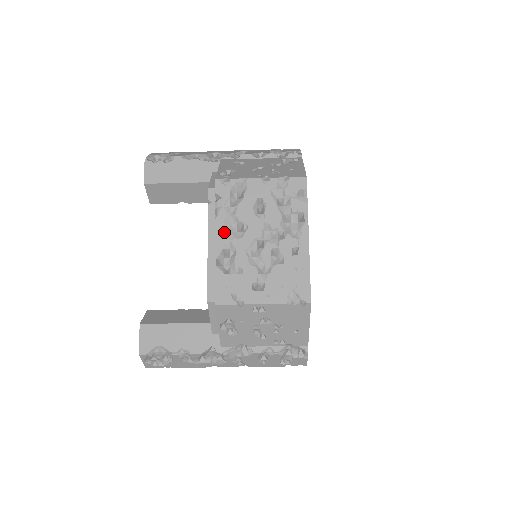
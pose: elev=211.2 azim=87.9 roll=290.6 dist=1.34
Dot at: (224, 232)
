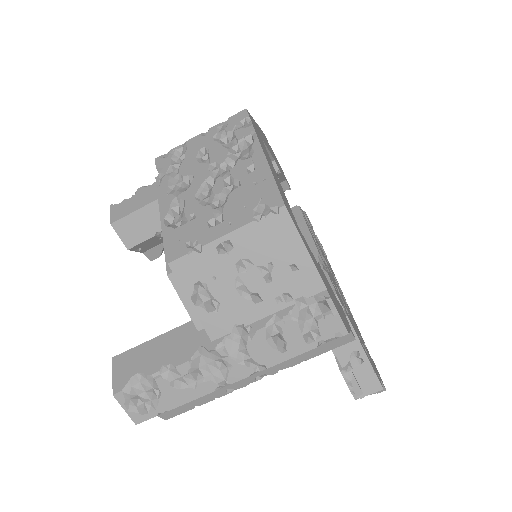
Dot at: (169, 193)
